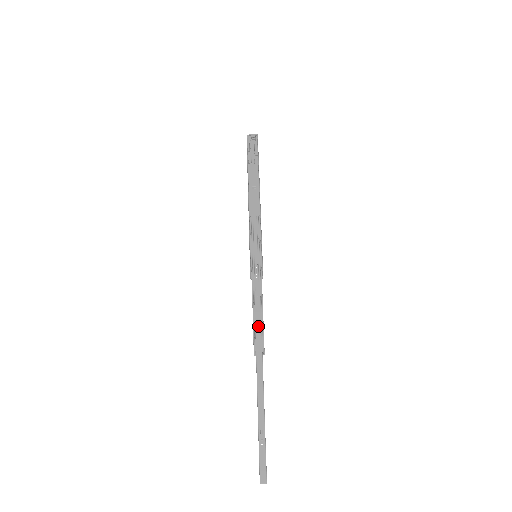
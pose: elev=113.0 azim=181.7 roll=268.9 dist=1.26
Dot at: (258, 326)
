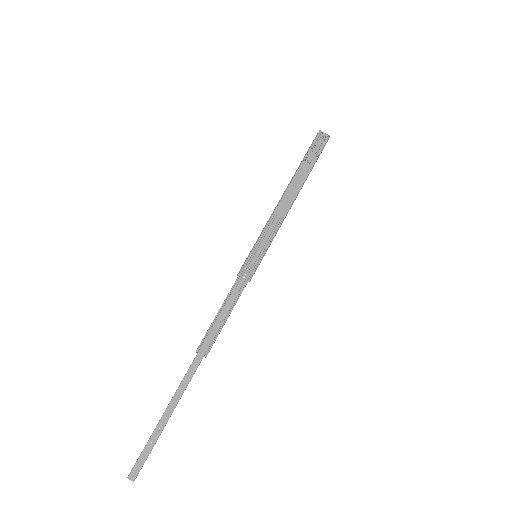
Dot at: (217, 326)
